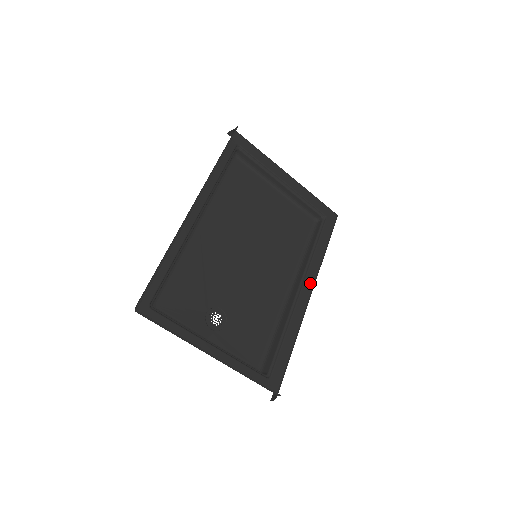
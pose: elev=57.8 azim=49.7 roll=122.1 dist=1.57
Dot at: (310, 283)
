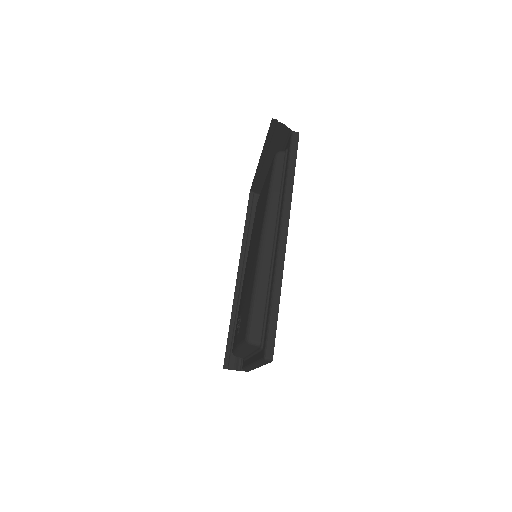
Dot at: occluded
